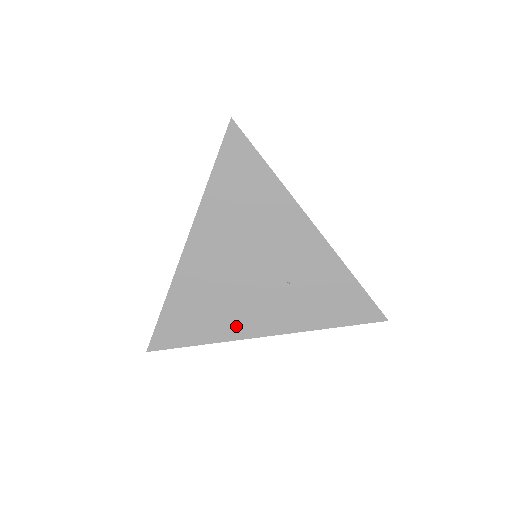
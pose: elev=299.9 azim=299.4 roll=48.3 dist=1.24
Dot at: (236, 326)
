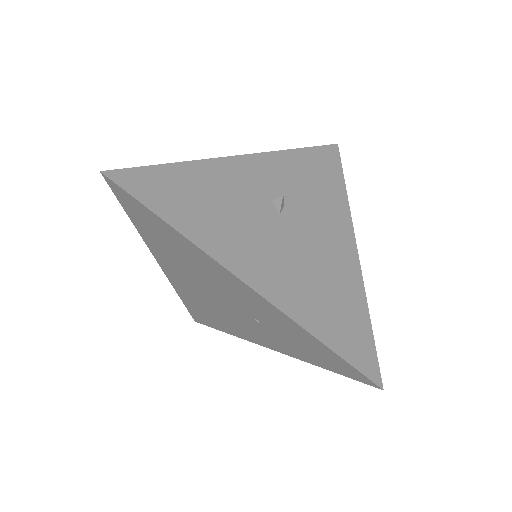
Dot at: (240, 332)
